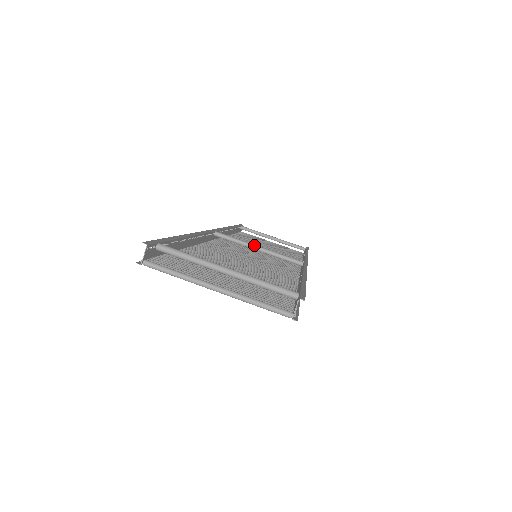
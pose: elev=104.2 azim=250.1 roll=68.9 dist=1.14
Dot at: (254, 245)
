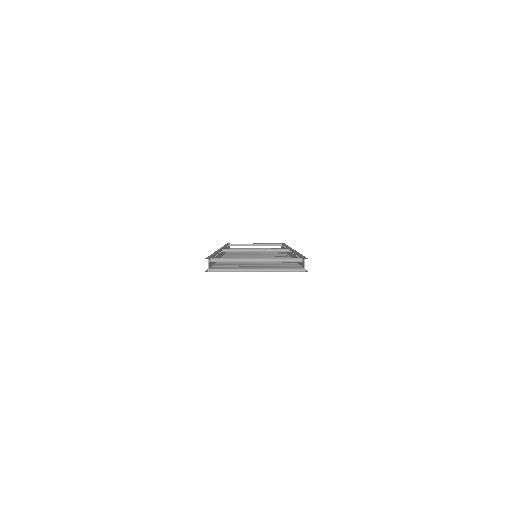
Dot at: (252, 249)
